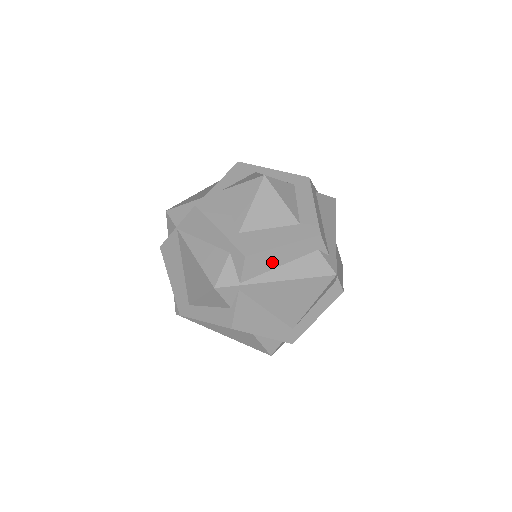
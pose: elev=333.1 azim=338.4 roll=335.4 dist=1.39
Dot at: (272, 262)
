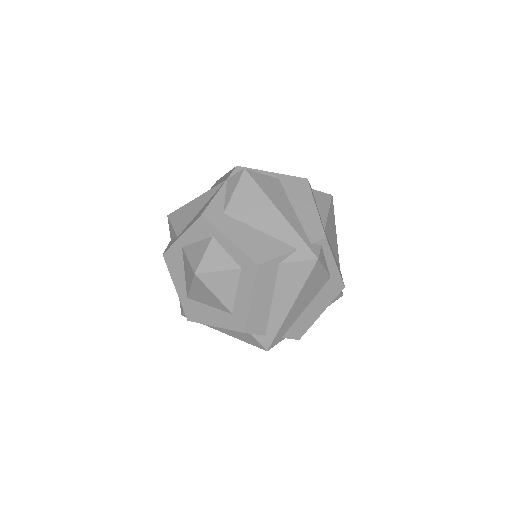
Dot at: occluded
